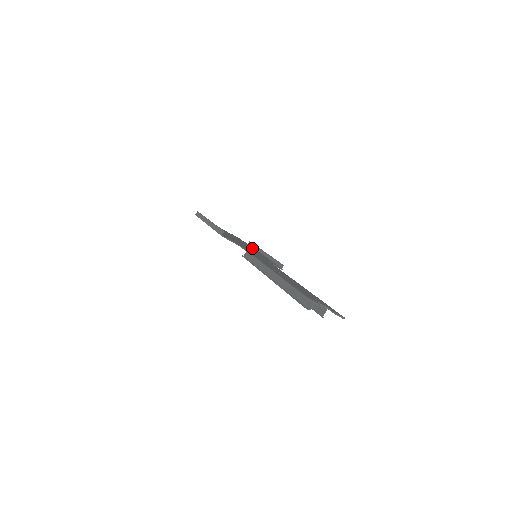
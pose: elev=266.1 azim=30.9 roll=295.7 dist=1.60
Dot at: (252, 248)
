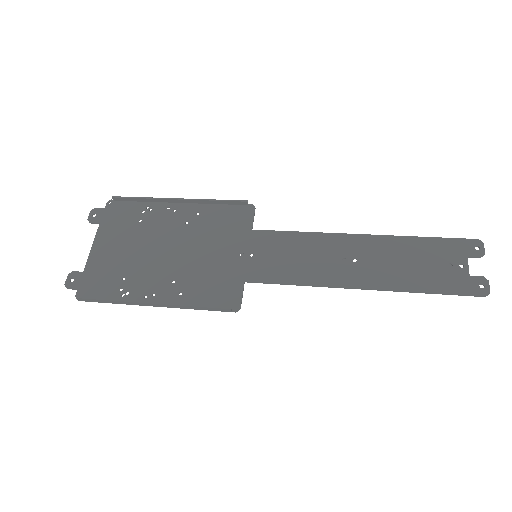
Dot at: (164, 217)
